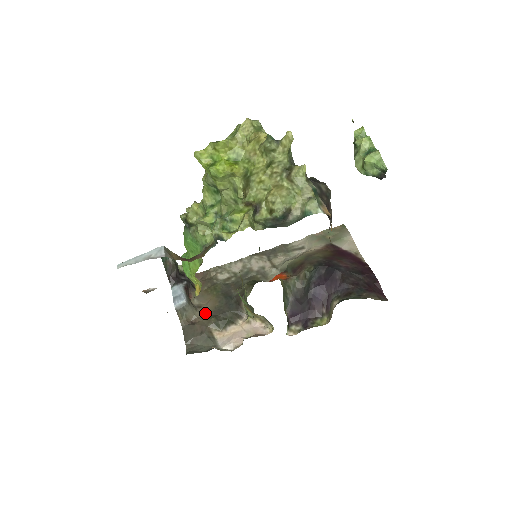
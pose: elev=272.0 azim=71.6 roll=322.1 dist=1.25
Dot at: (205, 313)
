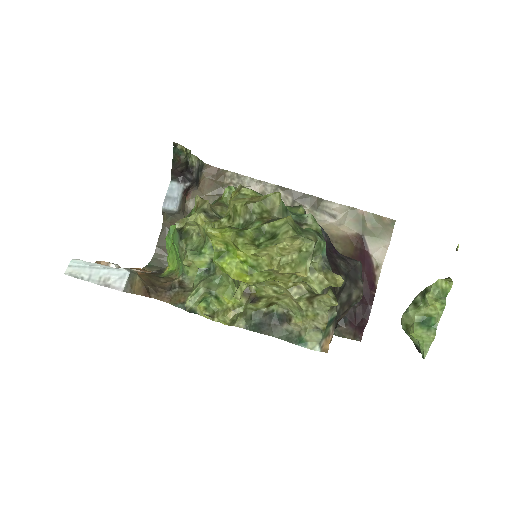
Dot at: occluded
